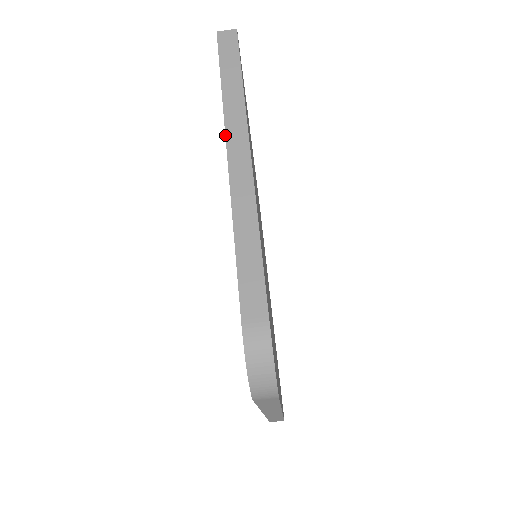
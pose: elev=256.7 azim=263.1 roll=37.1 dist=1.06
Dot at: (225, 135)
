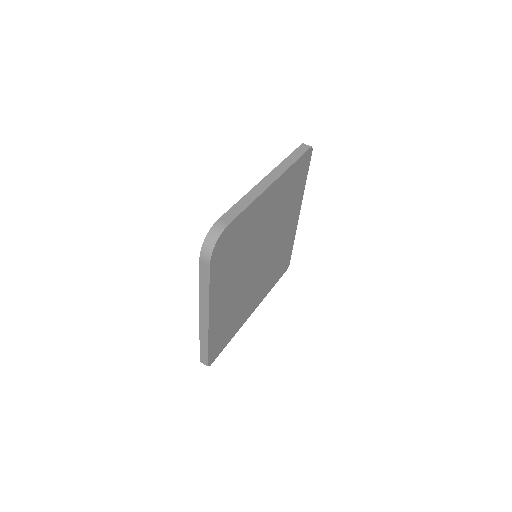
Dot at: (271, 171)
